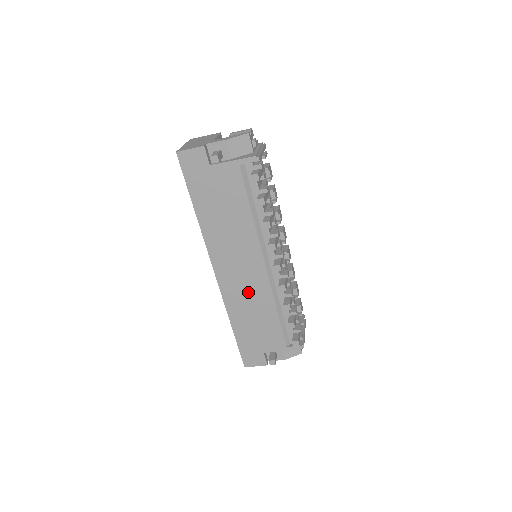
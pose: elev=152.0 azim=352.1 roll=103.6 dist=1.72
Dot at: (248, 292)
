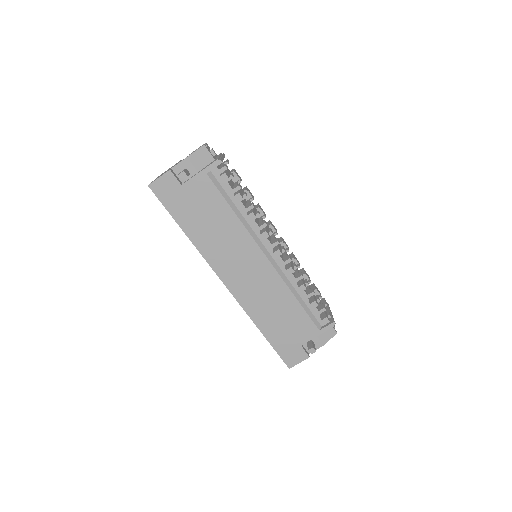
Dot at: (262, 290)
